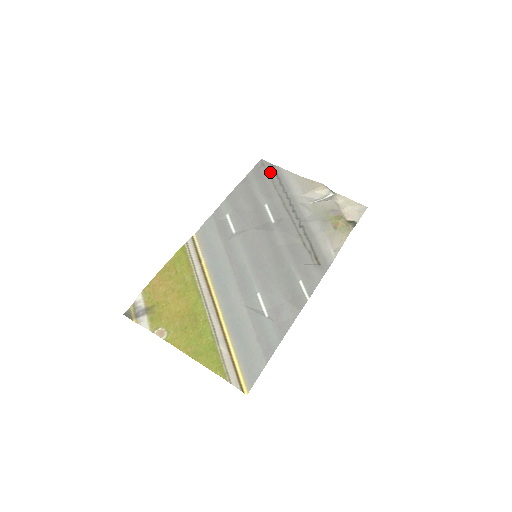
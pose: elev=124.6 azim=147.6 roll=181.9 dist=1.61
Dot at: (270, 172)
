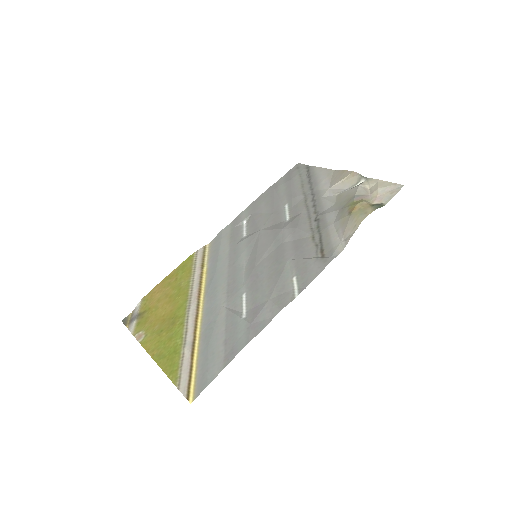
Dot at: (302, 173)
